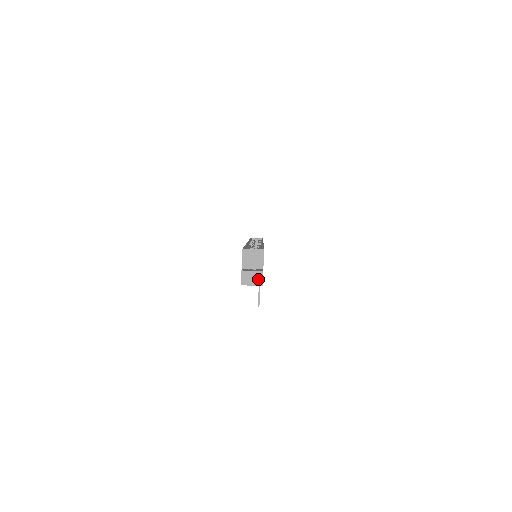
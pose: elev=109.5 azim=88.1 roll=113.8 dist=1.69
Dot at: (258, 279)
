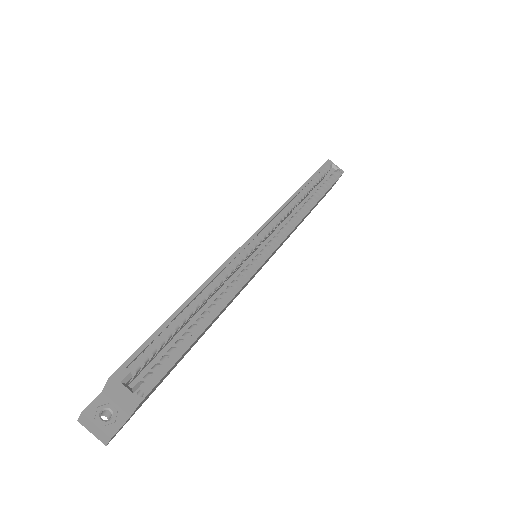
Dot at: (102, 437)
